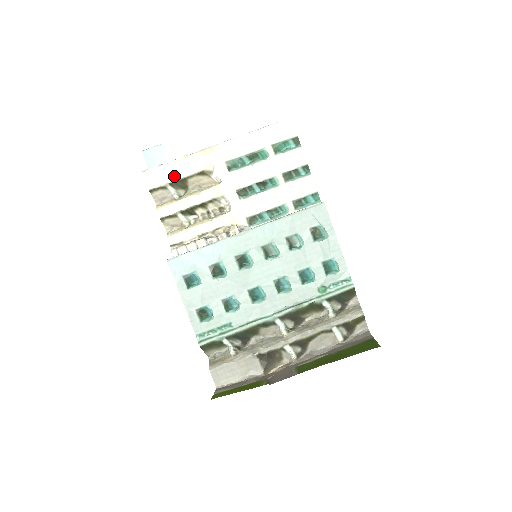
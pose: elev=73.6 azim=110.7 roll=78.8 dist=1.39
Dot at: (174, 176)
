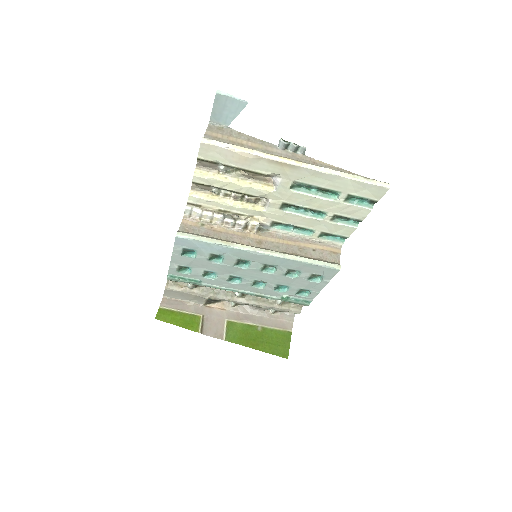
Dot at: (233, 162)
